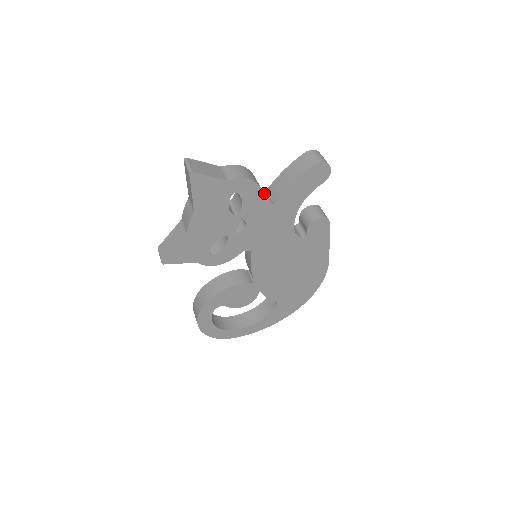
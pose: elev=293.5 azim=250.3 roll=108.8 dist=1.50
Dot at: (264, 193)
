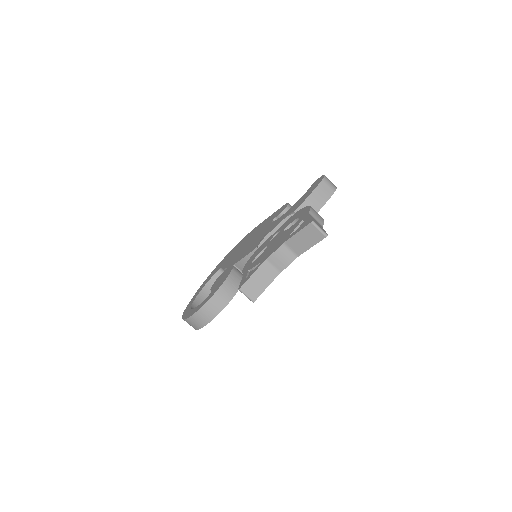
Dot at: occluded
